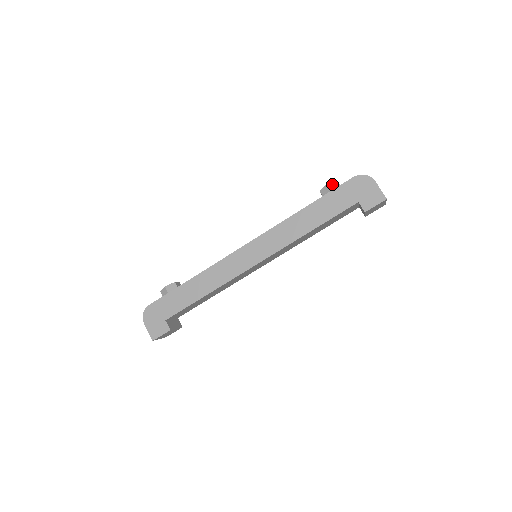
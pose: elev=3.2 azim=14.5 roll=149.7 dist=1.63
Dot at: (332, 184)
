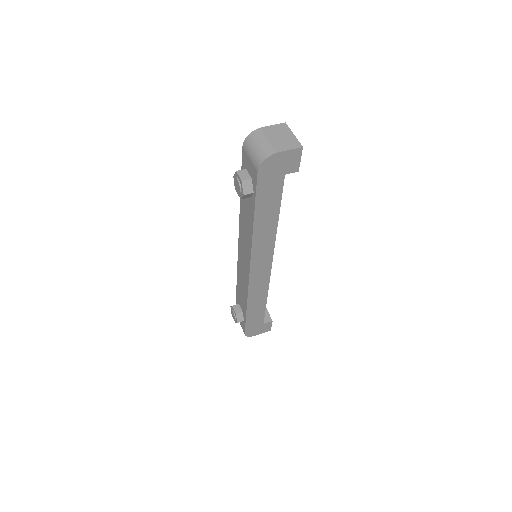
Dot at: (245, 189)
